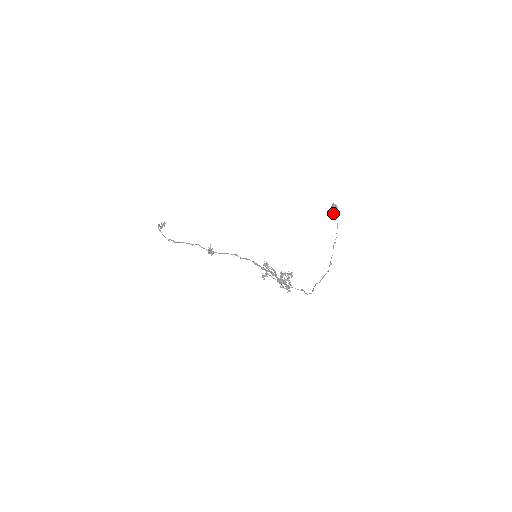
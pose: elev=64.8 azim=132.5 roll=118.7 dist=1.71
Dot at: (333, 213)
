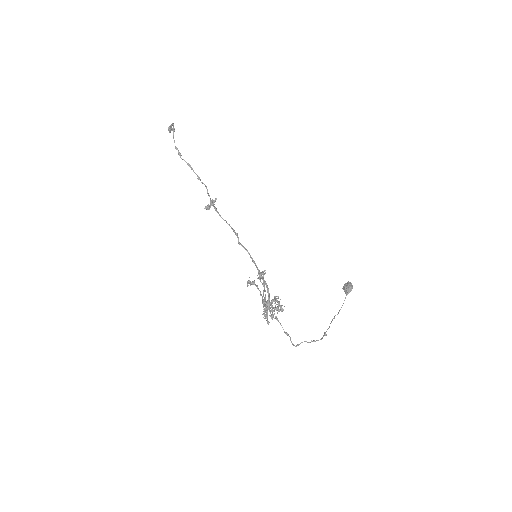
Dot at: (346, 290)
